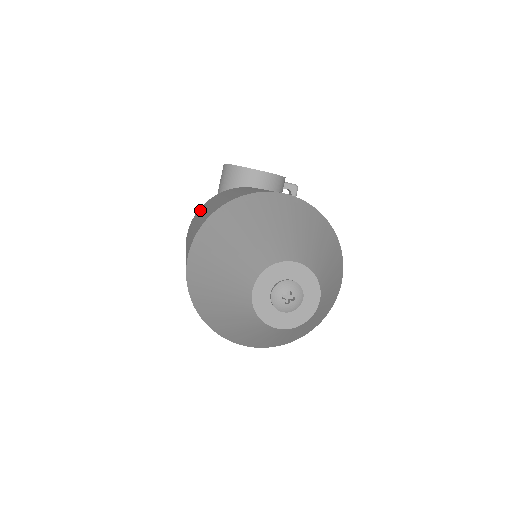
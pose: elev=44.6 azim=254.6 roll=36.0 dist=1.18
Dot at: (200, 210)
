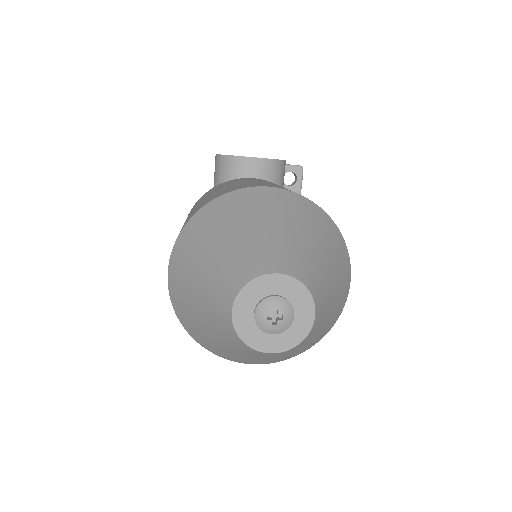
Dot at: occluded
